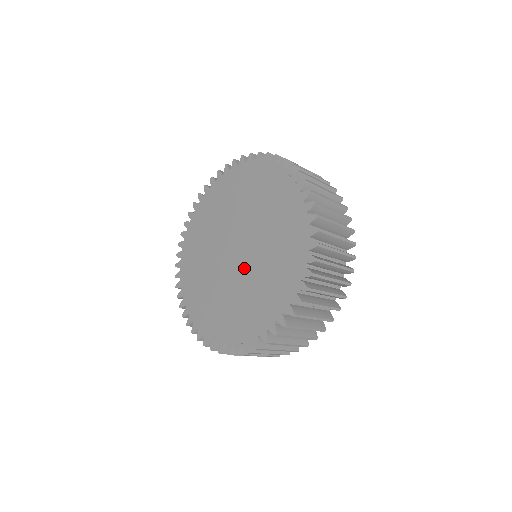
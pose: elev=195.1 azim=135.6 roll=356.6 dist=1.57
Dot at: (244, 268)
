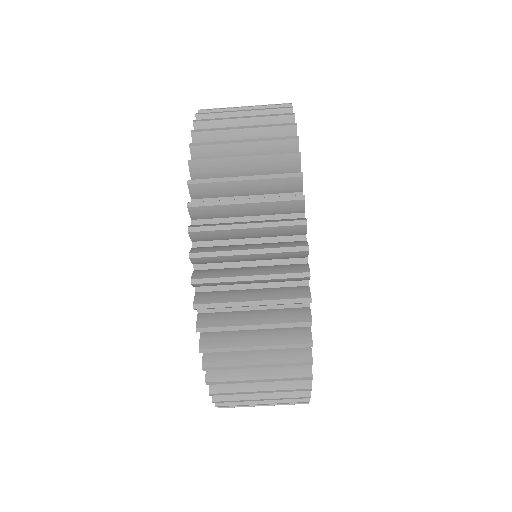
Dot at: occluded
